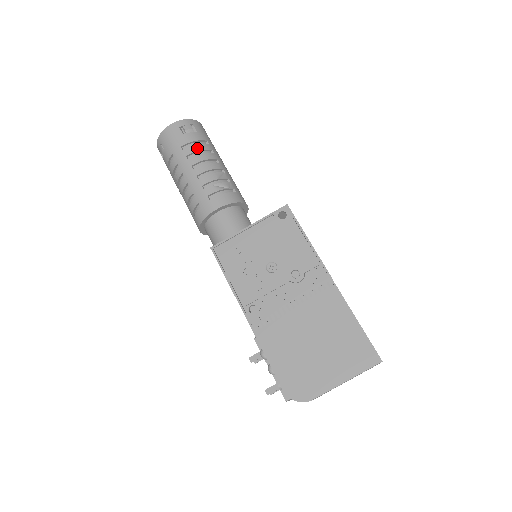
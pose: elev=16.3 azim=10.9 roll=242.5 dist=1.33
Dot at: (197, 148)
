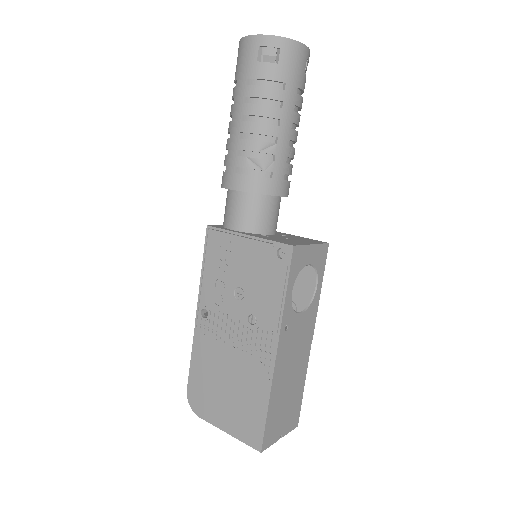
Dot at: (261, 92)
